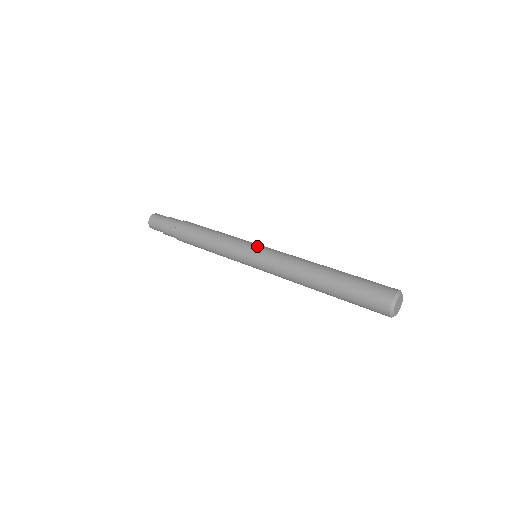
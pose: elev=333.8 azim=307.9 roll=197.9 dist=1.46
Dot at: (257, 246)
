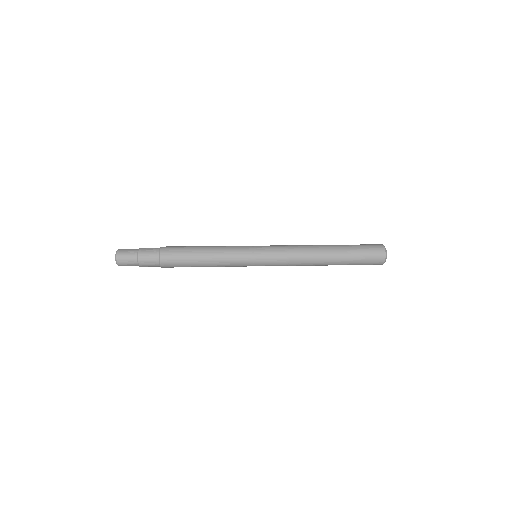
Dot at: occluded
